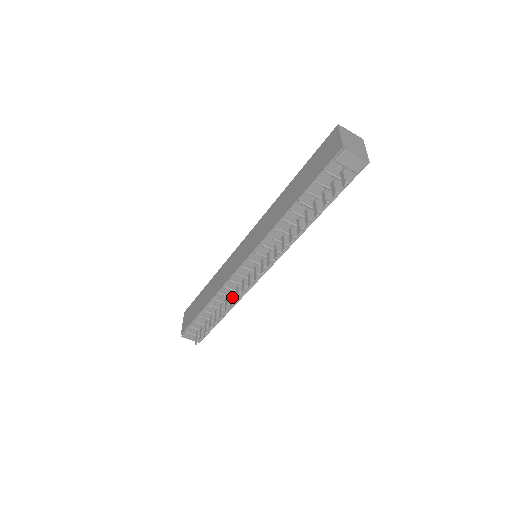
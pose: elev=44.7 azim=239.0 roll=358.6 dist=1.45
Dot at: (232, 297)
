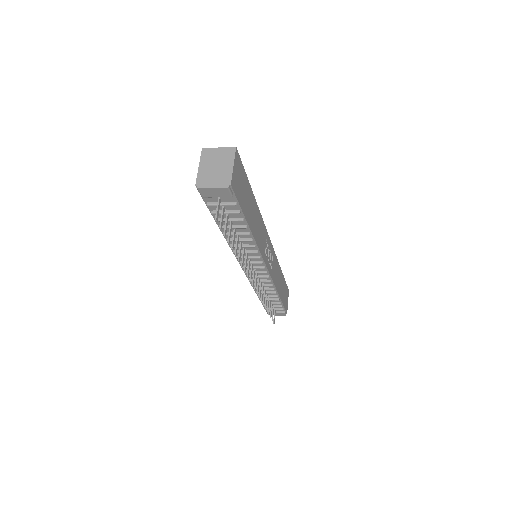
Dot at: (262, 291)
